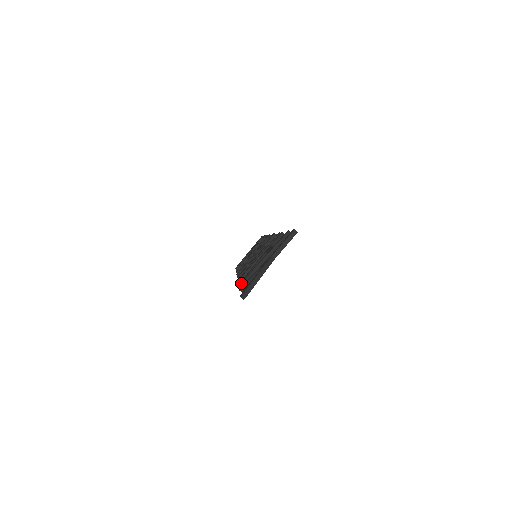
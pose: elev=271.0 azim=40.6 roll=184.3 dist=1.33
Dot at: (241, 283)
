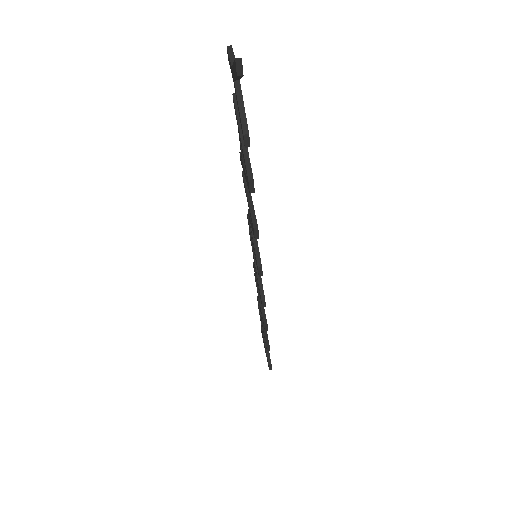
Dot at: (247, 175)
